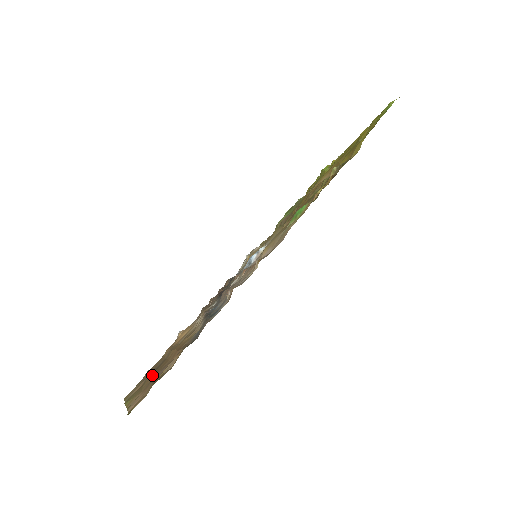
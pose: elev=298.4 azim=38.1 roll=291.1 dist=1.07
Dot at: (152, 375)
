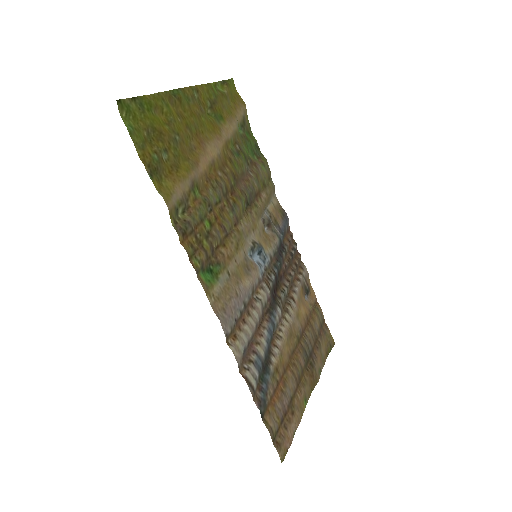
Dot at: (298, 383)
